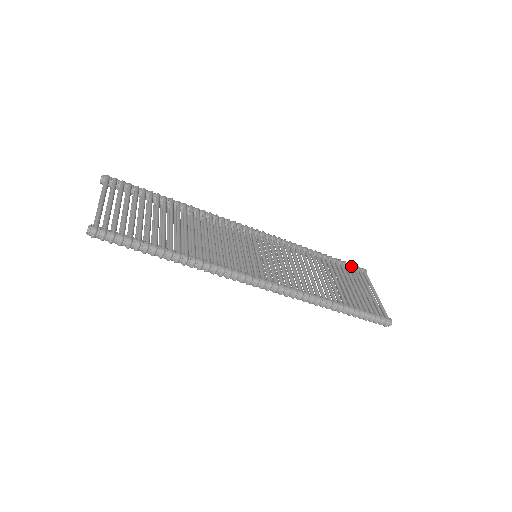
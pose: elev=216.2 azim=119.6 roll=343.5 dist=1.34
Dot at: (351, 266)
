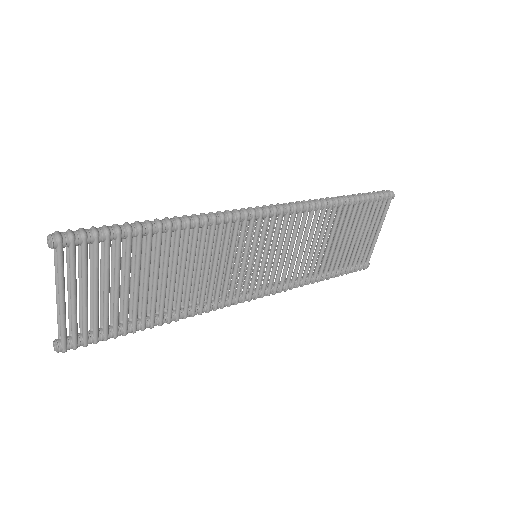
Dot at: occluded
